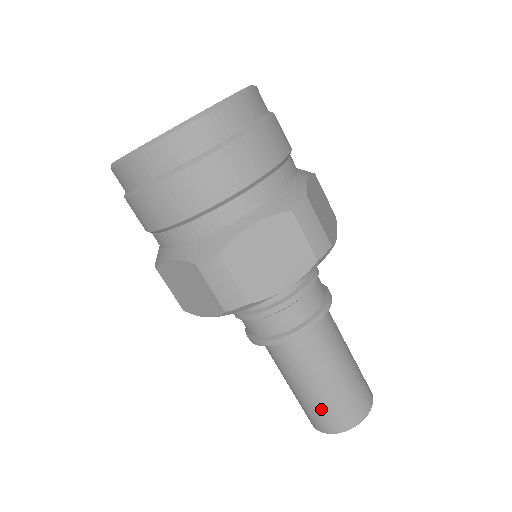
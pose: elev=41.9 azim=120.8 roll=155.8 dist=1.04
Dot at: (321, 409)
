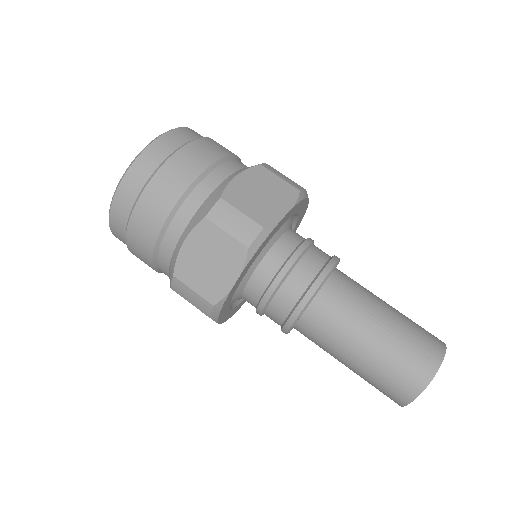
Dot at: (374, 382)
